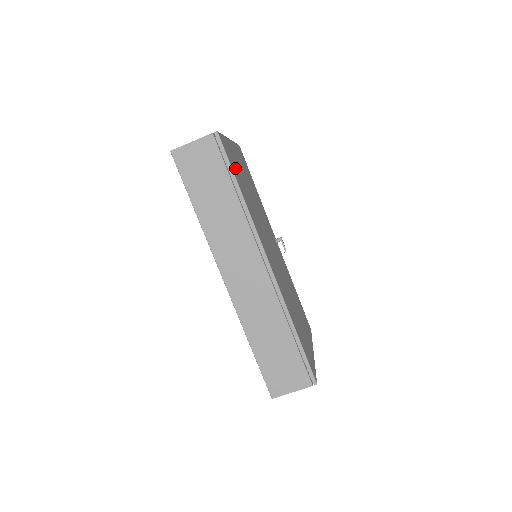
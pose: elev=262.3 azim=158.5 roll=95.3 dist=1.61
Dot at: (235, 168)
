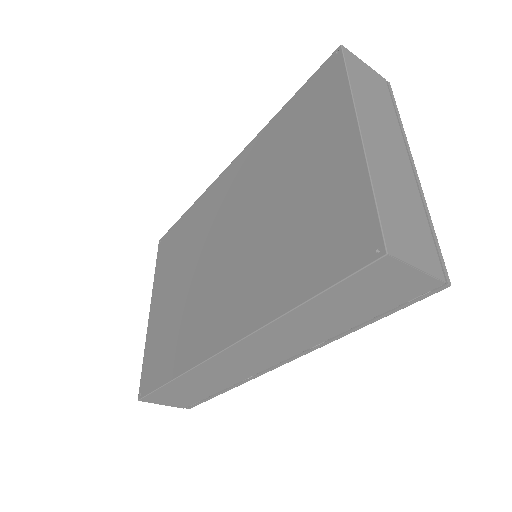
Dot at: occluded
